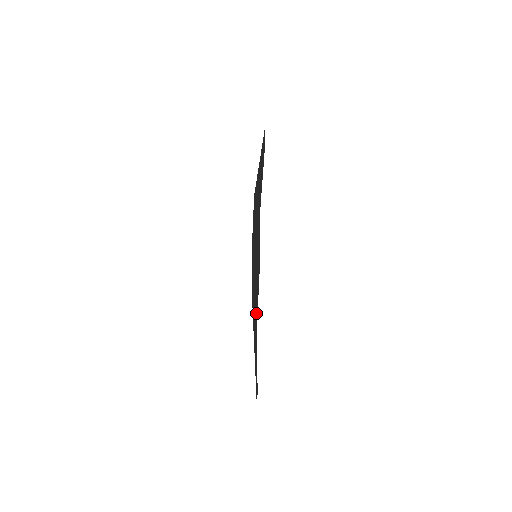
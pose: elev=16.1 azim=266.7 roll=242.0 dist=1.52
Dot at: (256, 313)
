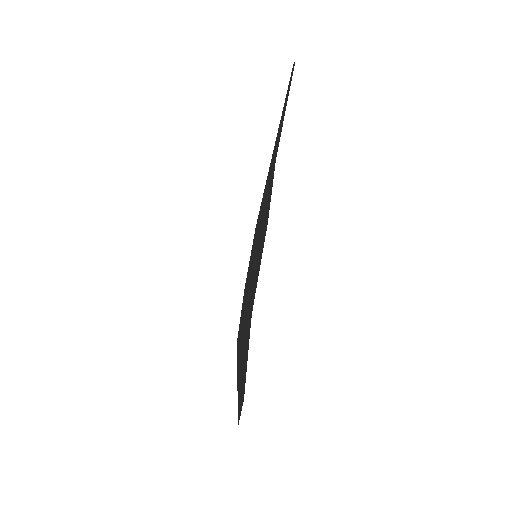
Dot at: (251, 308)
